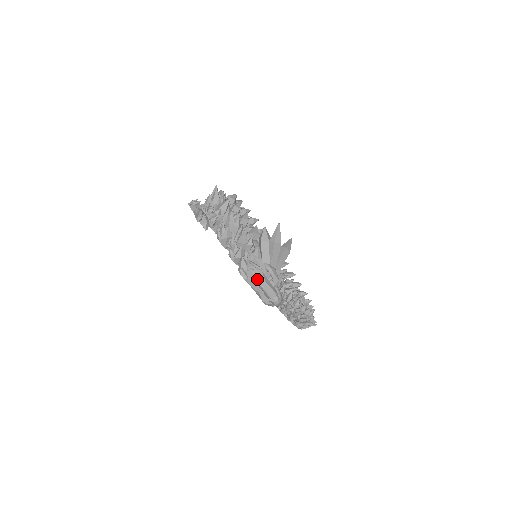
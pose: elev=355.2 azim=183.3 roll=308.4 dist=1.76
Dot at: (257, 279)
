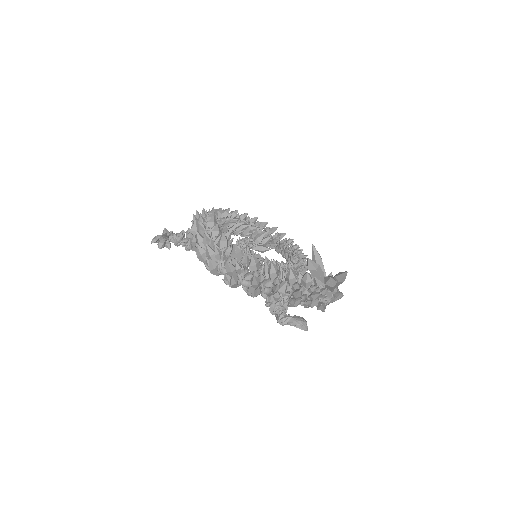
Dot at: occluded
